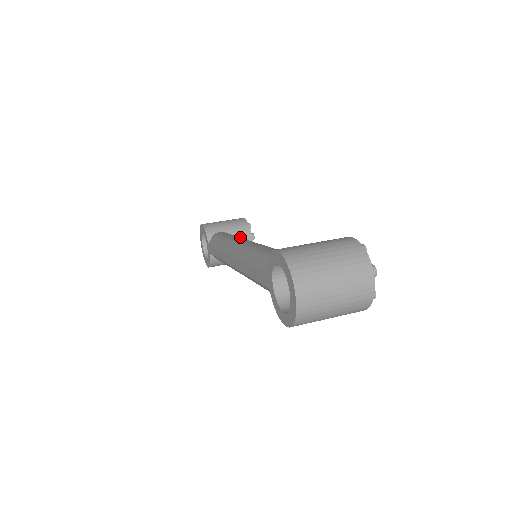
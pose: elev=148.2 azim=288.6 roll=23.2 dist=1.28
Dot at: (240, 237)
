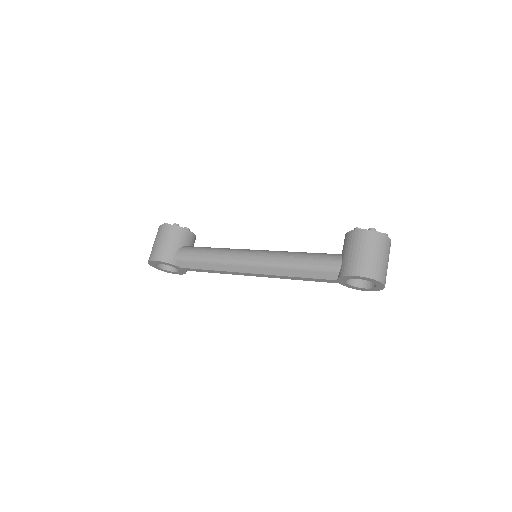
Dot at: (187, 240)
